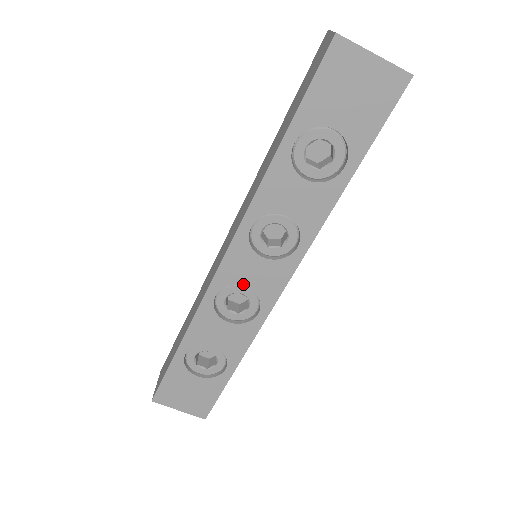
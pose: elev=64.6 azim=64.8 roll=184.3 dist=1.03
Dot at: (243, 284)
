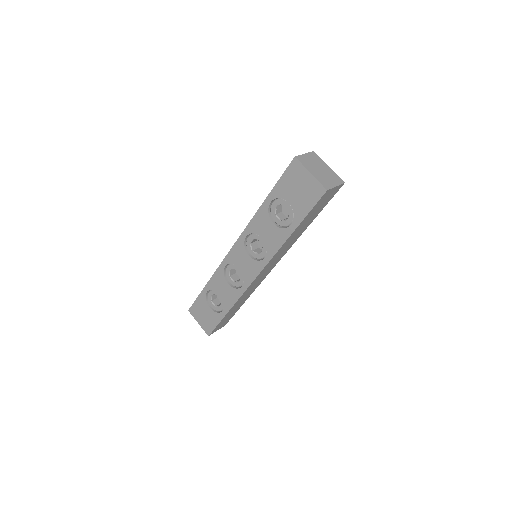
Dot at: (238, 266)
